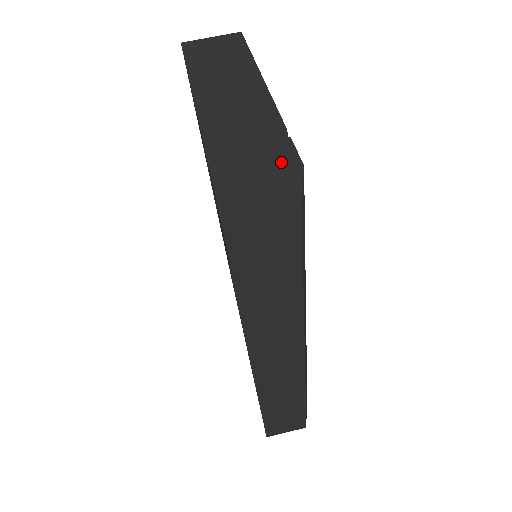
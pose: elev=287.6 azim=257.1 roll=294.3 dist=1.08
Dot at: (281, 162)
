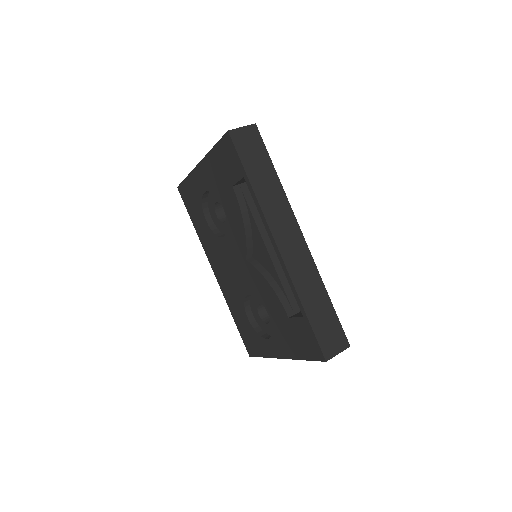
Dot at: occluded
